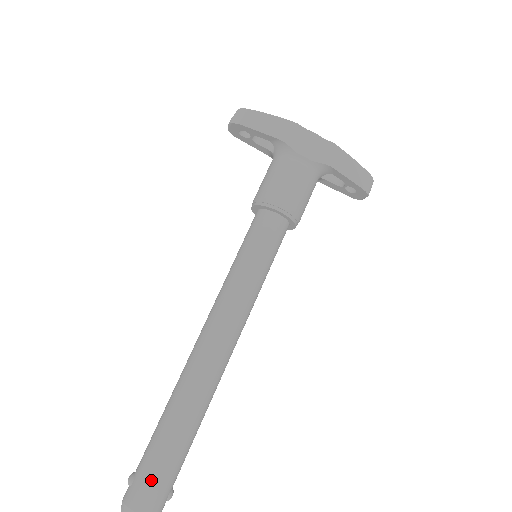
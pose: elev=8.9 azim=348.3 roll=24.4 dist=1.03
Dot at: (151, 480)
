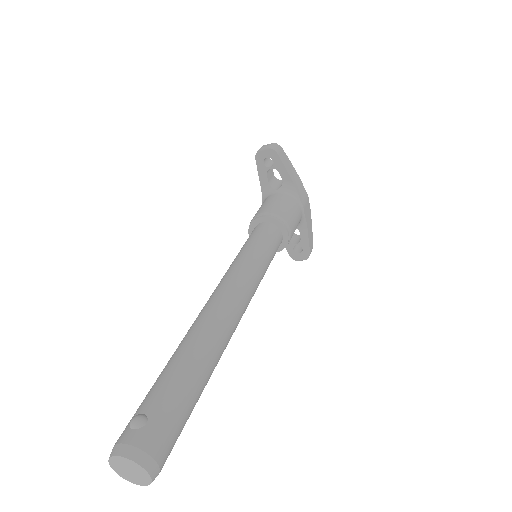
Dot at: (173, 424)
